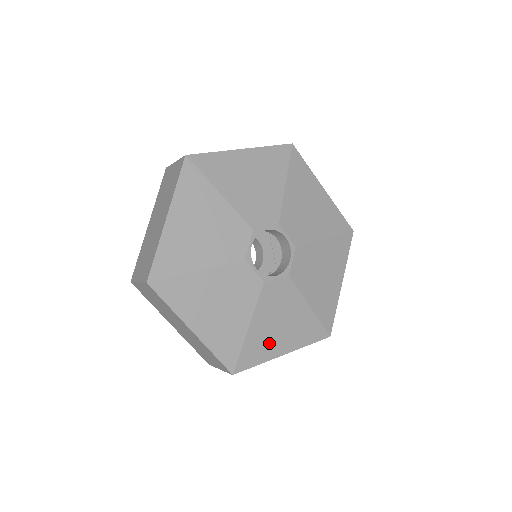
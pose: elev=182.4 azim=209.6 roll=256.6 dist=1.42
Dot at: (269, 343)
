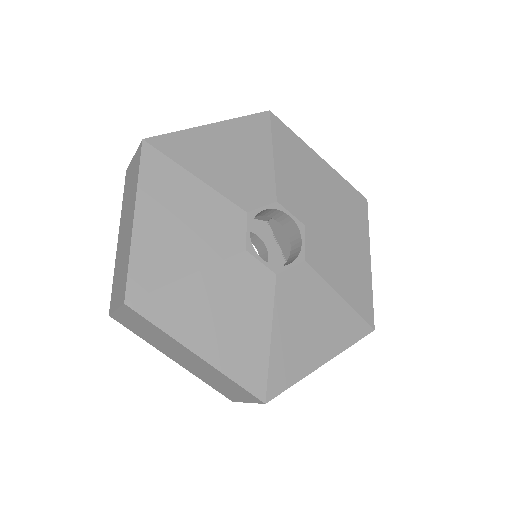
Dot at: (194, 320)
